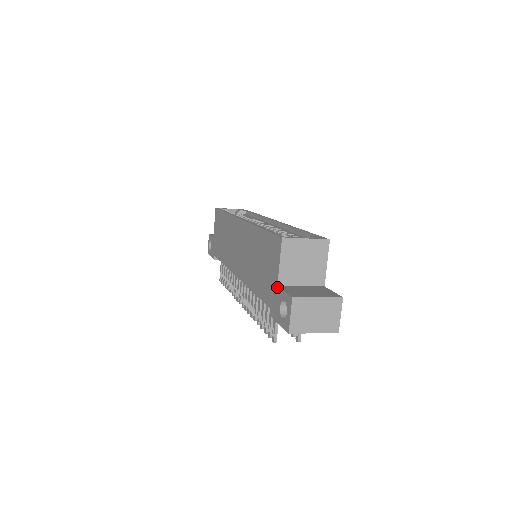
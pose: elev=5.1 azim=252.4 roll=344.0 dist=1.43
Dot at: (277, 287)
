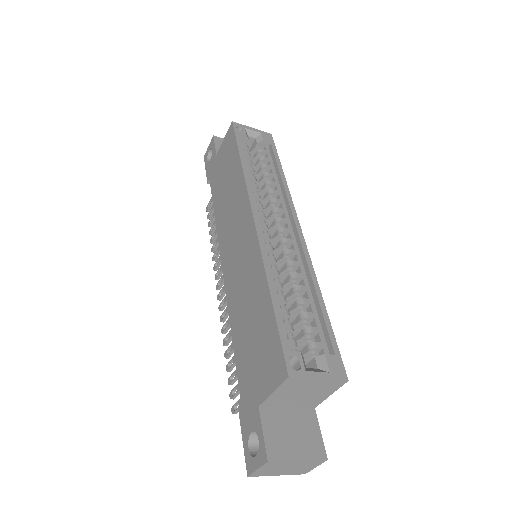
Dot at: (258, 407)
